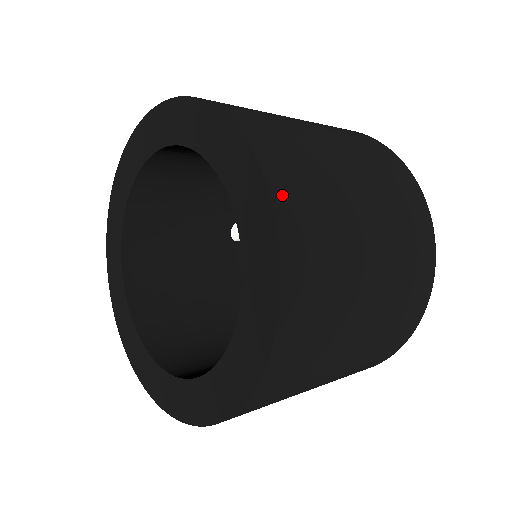
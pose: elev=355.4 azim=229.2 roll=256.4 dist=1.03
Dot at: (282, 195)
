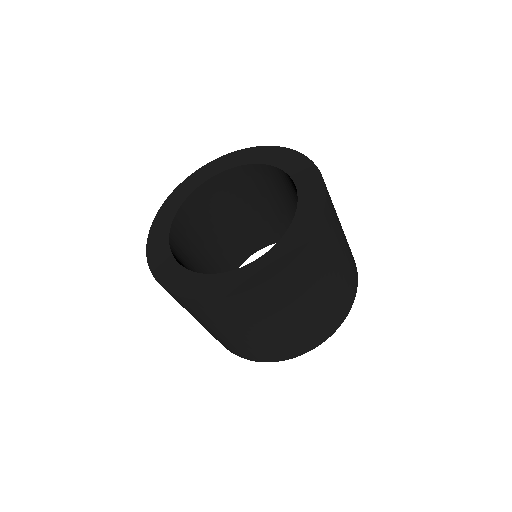
Dot at: occluded
